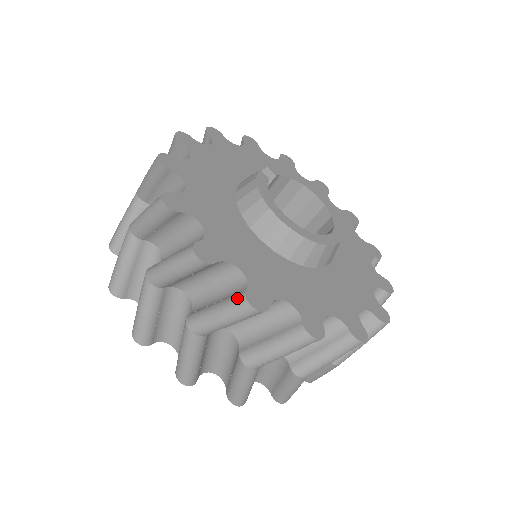
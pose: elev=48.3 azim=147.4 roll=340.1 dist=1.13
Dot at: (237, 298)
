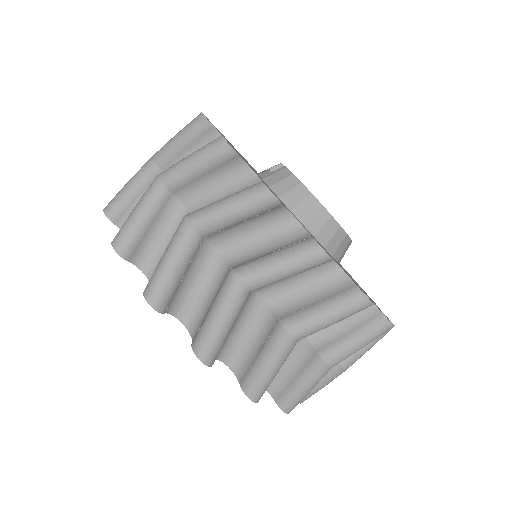
Dot at: (351, 294)
